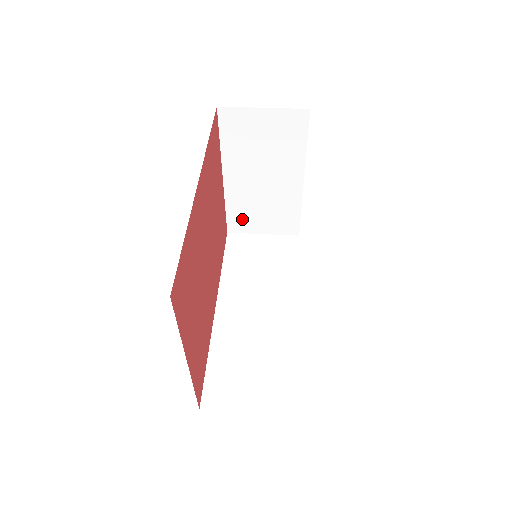
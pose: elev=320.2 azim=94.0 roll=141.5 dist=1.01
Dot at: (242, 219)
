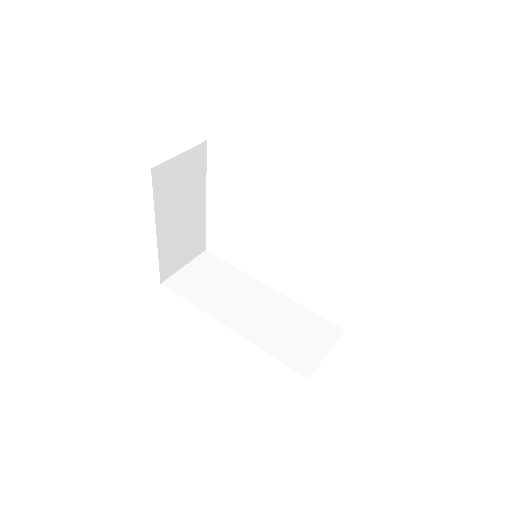
Dot at: (170, 263)
